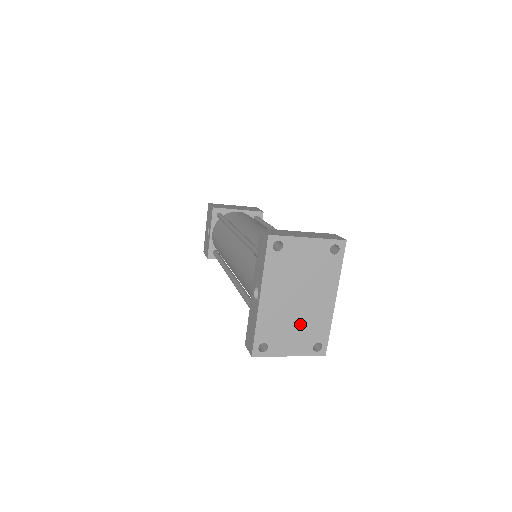
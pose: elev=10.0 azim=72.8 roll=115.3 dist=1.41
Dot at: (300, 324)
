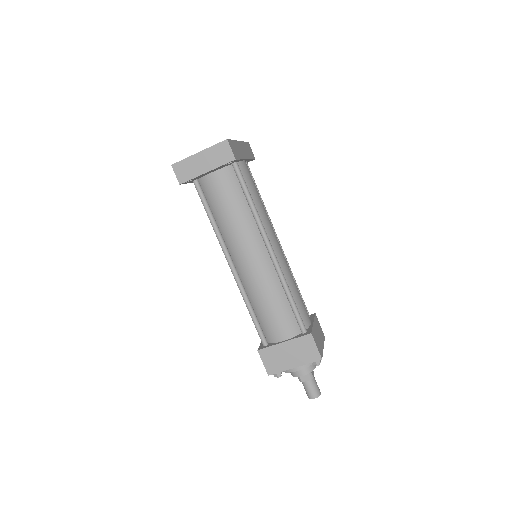
Dot at: occluded
